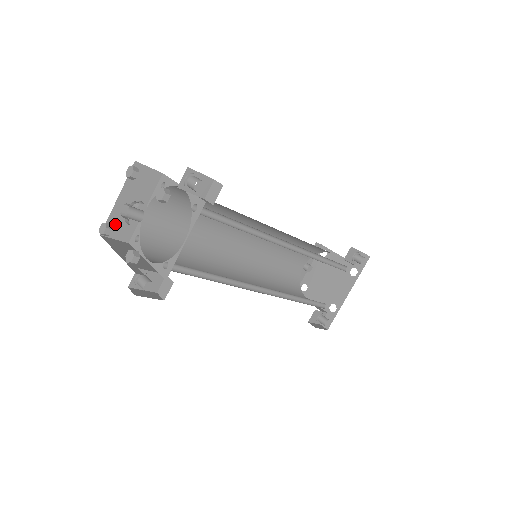
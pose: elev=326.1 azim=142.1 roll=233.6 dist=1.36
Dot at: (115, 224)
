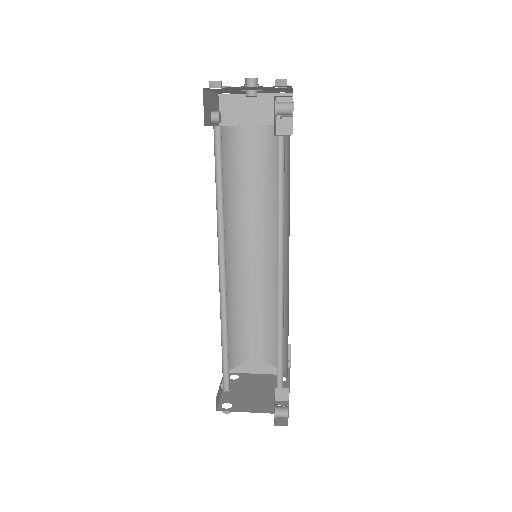
Dot at: (206, 100)
